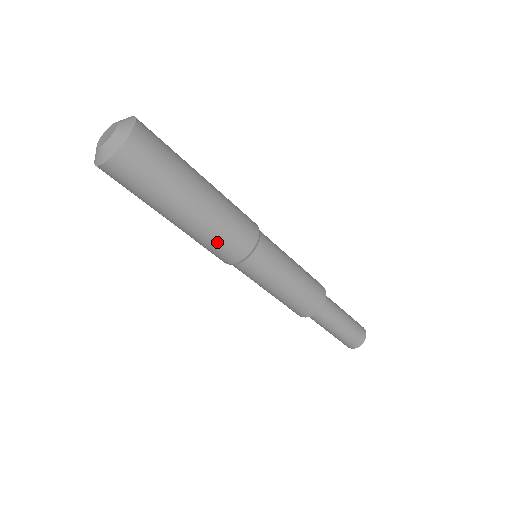
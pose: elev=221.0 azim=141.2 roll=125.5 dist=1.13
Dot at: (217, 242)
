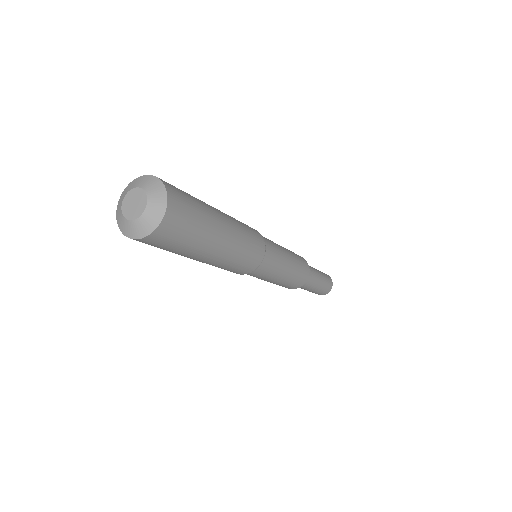
Dot at: (243, 257)
